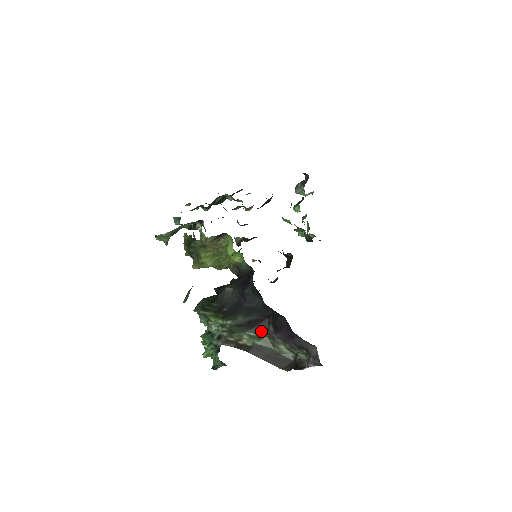
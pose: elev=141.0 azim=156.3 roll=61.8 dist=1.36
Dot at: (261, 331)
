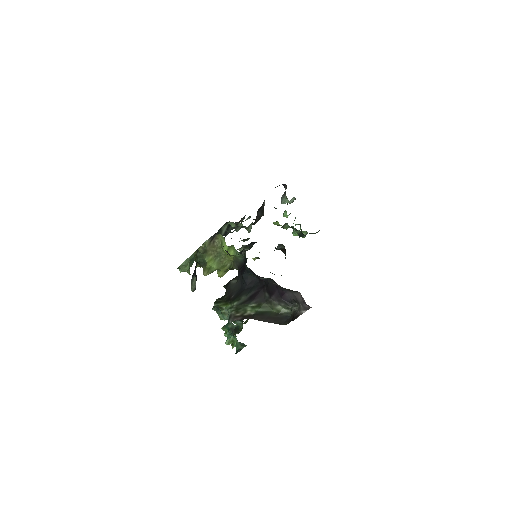
Dot at: (260, 300)
